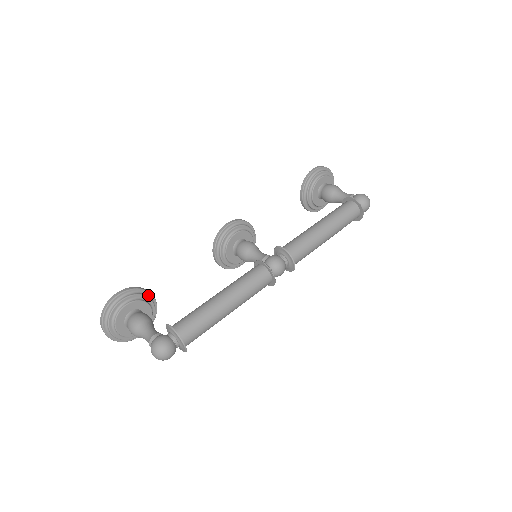
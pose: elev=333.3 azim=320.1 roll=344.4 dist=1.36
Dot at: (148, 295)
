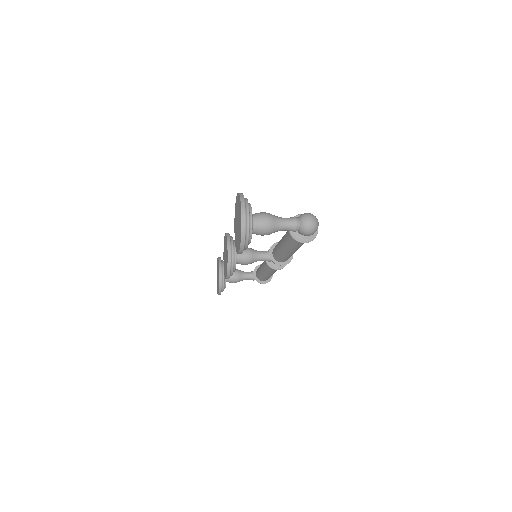
Dot at: occluded
